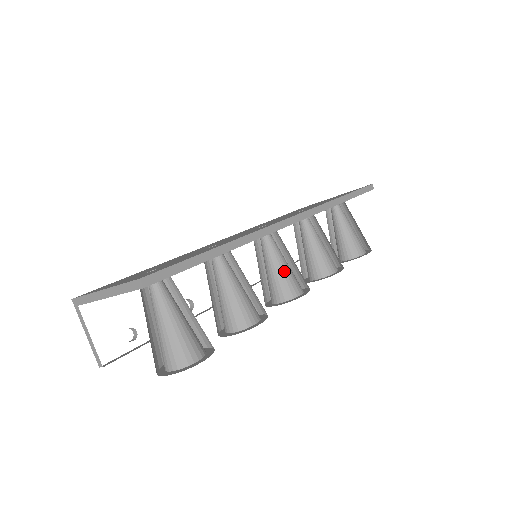
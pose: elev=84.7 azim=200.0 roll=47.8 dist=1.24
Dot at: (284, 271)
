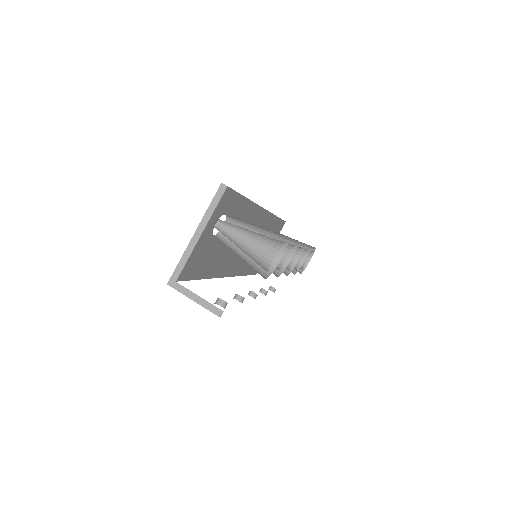
Dot at: occluded
